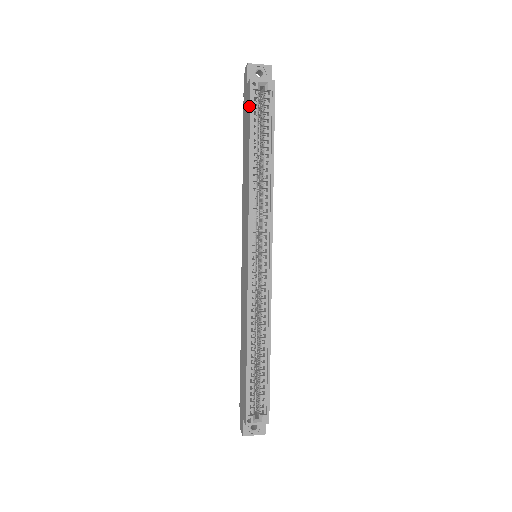
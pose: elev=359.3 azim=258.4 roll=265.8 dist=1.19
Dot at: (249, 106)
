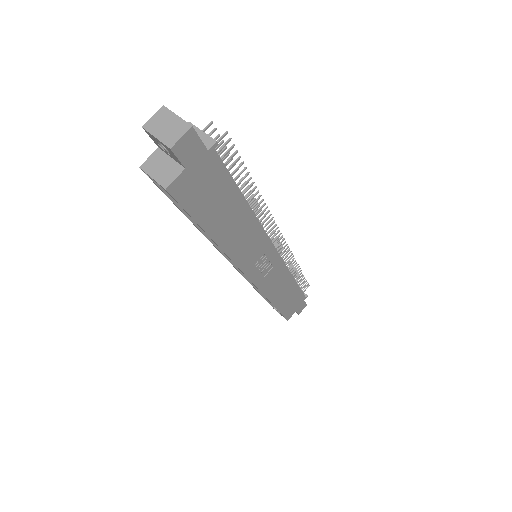
Dot at: occluded
